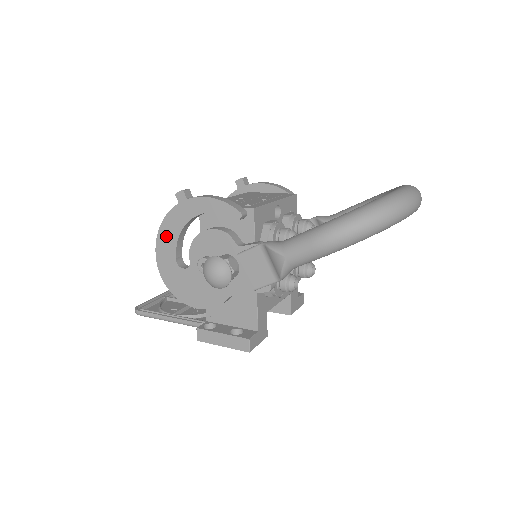
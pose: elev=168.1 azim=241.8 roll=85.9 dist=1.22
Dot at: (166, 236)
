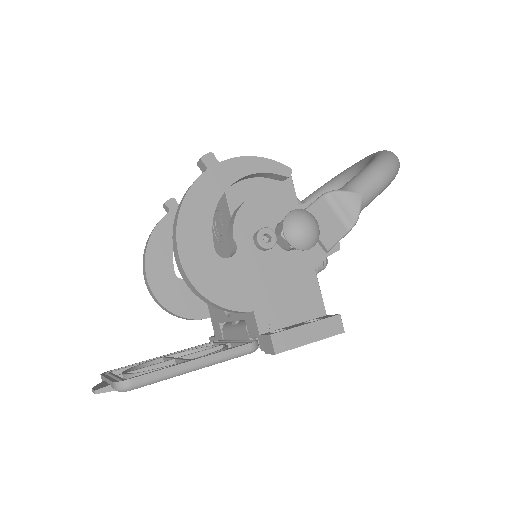
Dot at: (193, 218)
